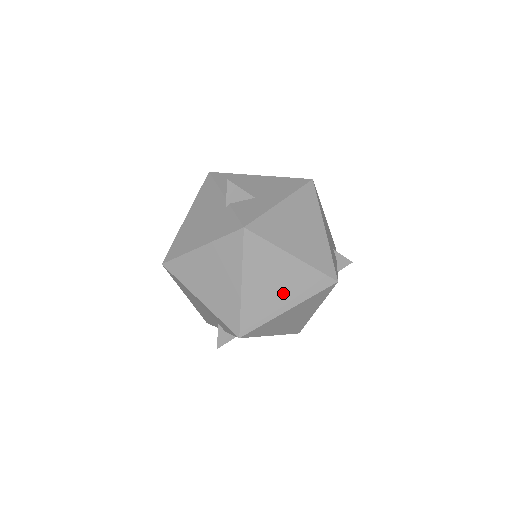
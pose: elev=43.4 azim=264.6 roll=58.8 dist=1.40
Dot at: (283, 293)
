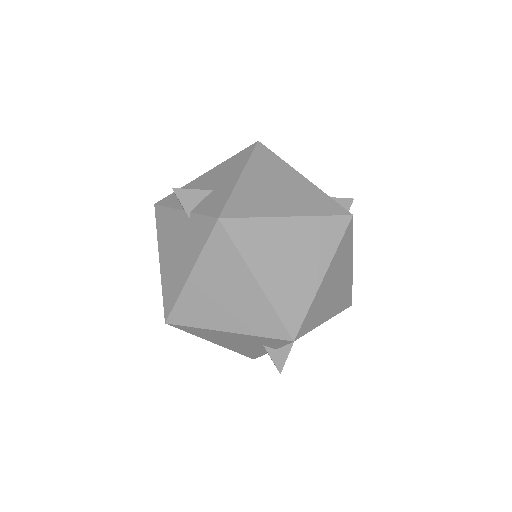
Dot at: (306, 263)
